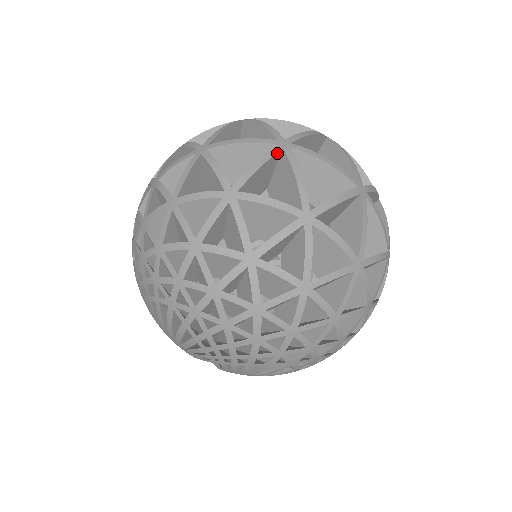
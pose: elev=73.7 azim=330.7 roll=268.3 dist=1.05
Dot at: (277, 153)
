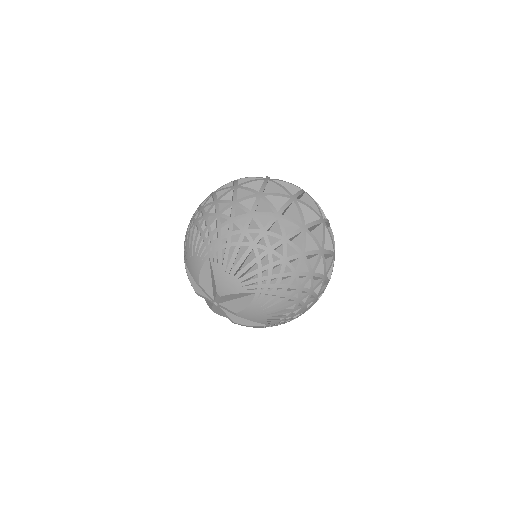
Dot at: (304, 192)
